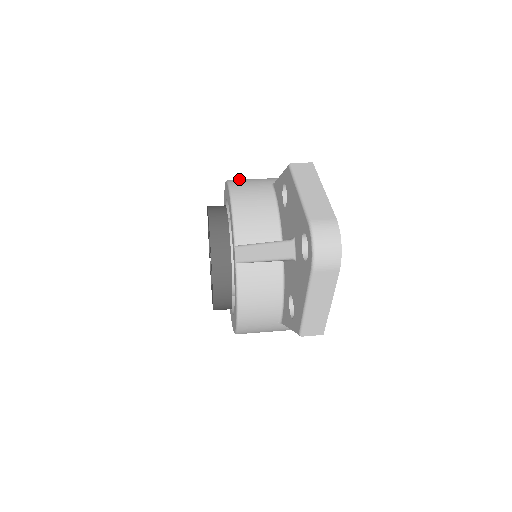
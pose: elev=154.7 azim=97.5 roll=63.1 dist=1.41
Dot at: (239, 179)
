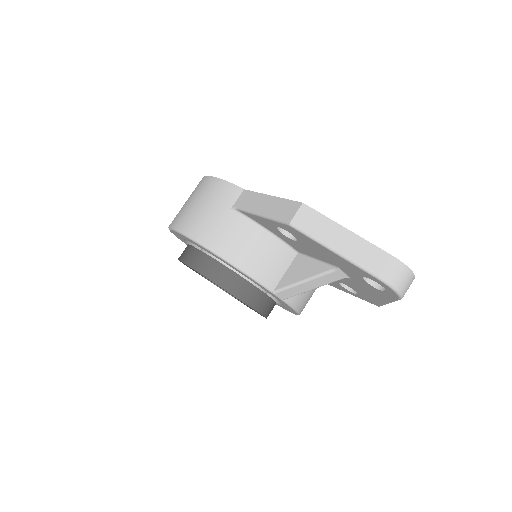
Dot at: (192, 223)
